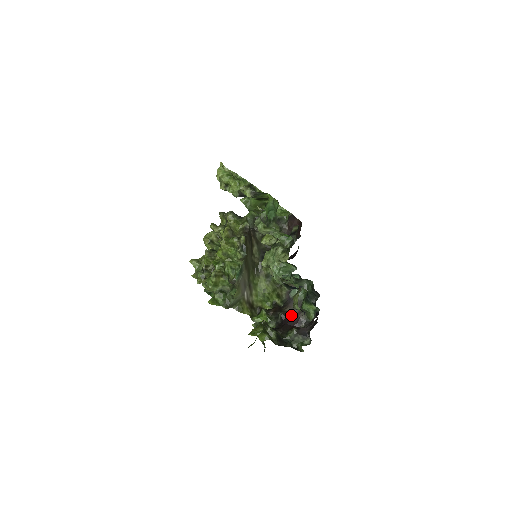
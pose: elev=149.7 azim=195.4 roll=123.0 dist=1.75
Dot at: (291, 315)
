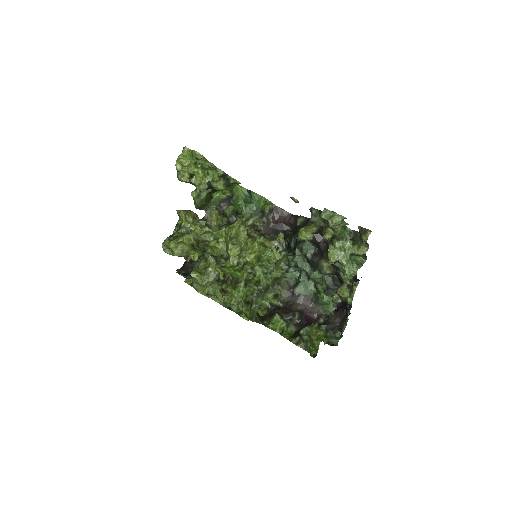
Dot at: (306, 313)
